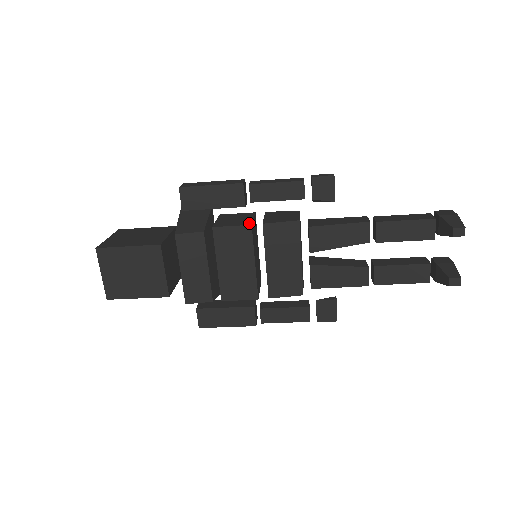
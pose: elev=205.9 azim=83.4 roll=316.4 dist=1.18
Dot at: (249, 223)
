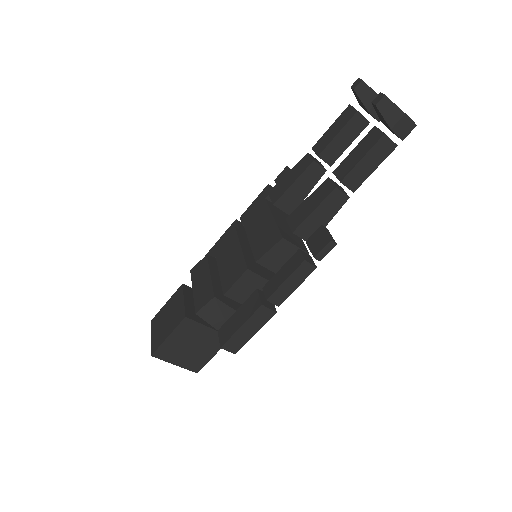
Dot at: occluded
